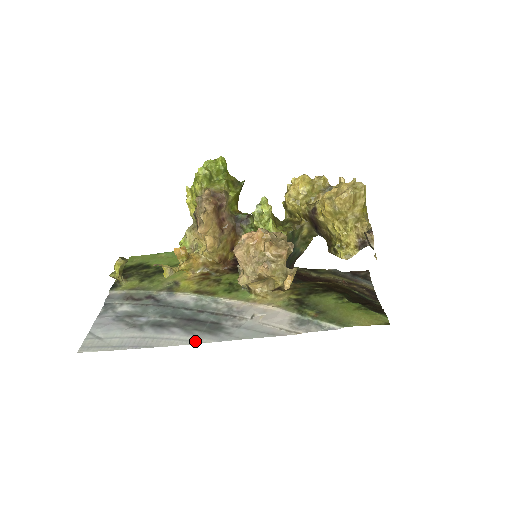
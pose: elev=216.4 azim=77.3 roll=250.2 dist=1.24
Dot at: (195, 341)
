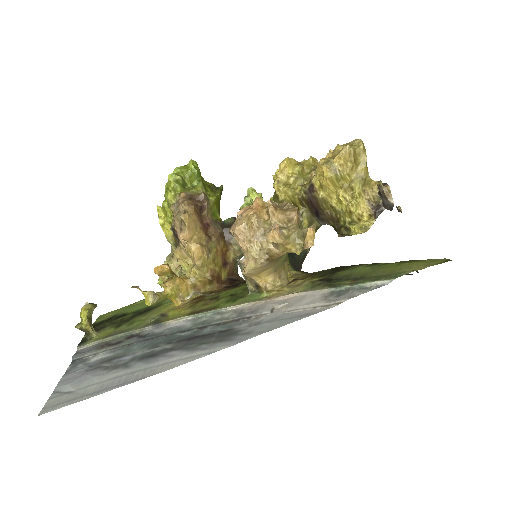
Dot at: (204, 353)
